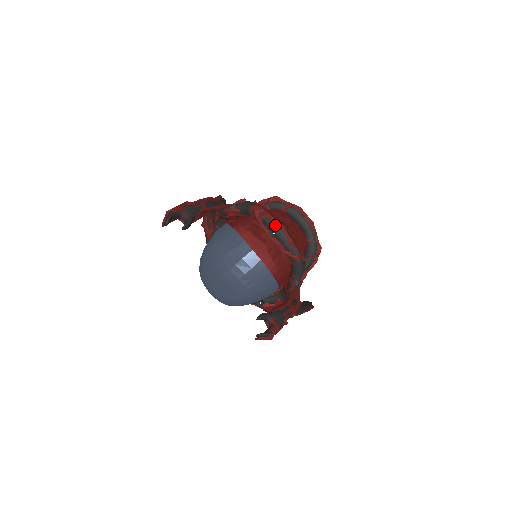
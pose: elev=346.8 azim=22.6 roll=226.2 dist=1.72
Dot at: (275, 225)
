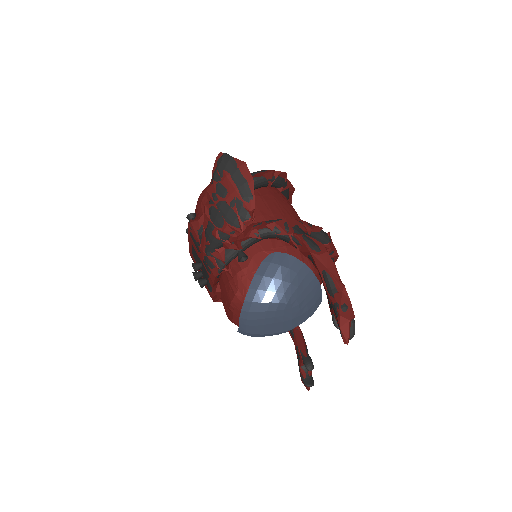
Dot at: occluded
